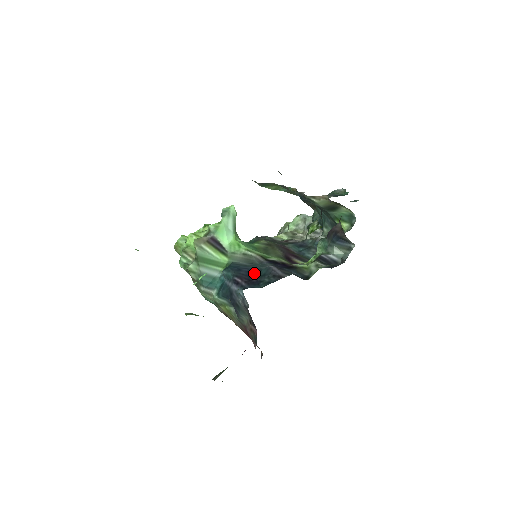
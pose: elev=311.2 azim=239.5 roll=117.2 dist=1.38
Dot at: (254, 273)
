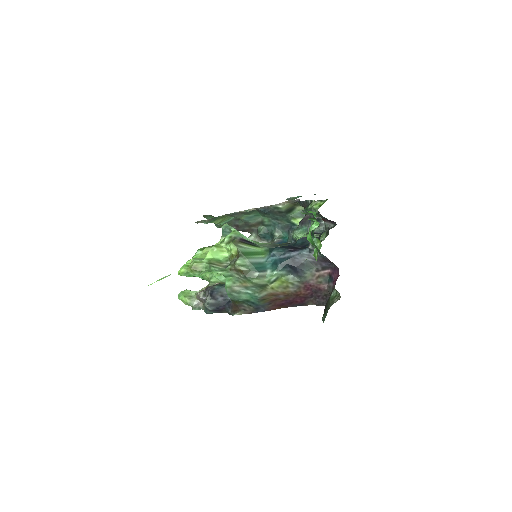
Dot at: (293, 246)
